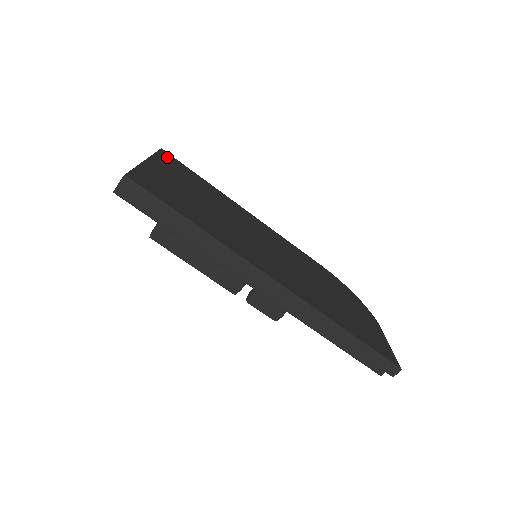
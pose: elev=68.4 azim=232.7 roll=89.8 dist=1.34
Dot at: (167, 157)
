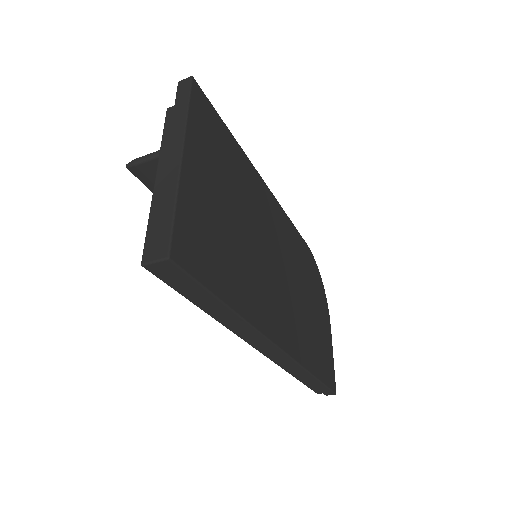
Dot at: (199, 106)
